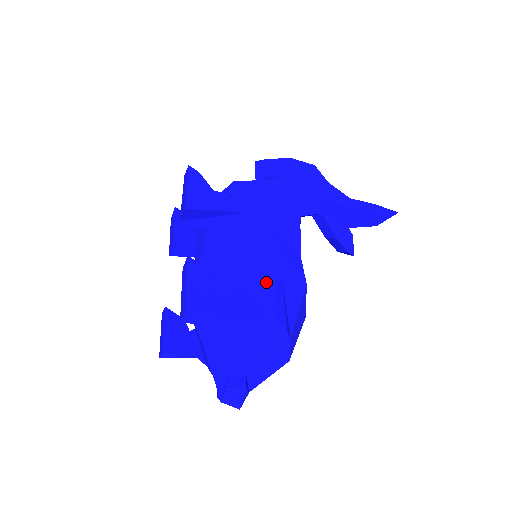
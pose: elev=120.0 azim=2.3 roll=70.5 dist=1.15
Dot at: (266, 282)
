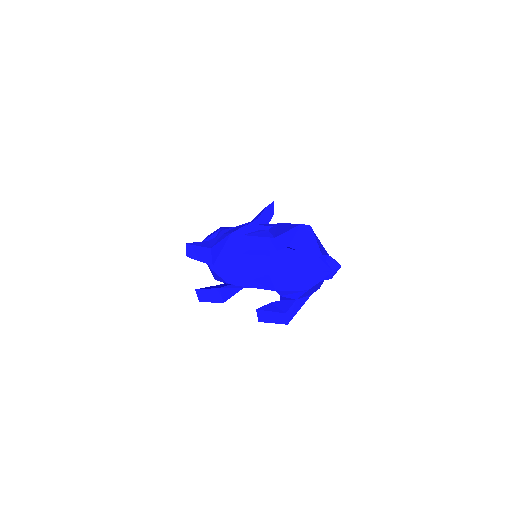
Dot at: (278, 225)
